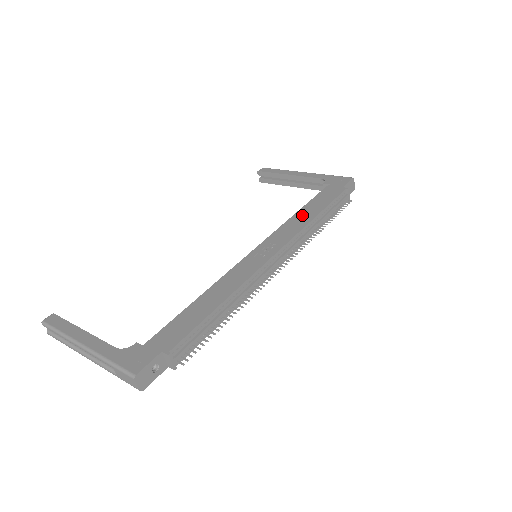
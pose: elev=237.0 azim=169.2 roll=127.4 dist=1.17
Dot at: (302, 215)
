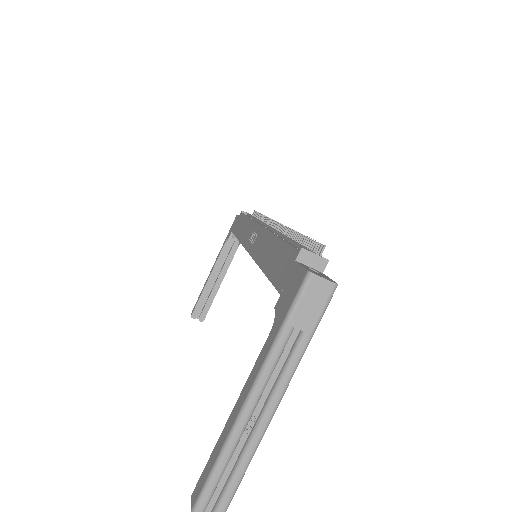
Dot at: (242, 231)
